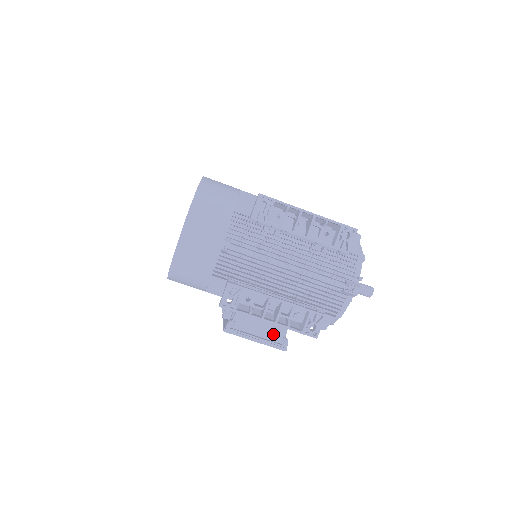
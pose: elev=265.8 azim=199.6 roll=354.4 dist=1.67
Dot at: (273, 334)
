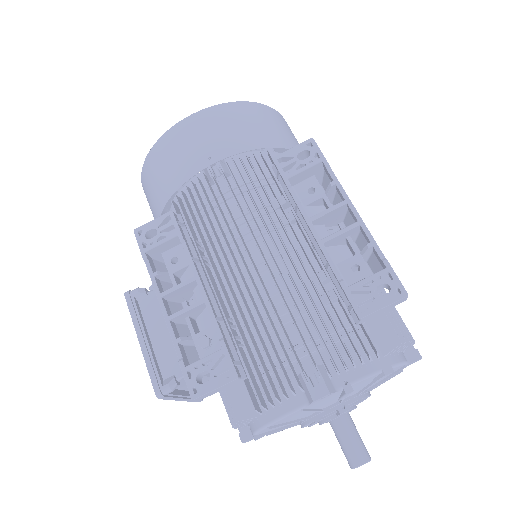
Dot at: (169, 358)
